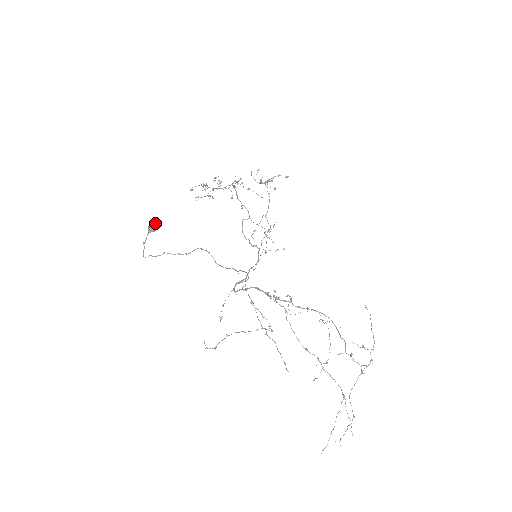
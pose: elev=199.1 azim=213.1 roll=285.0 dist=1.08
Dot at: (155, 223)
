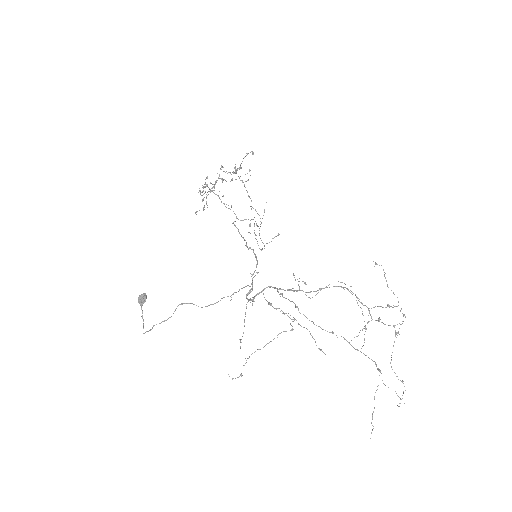
Dot at: (140, 297)
